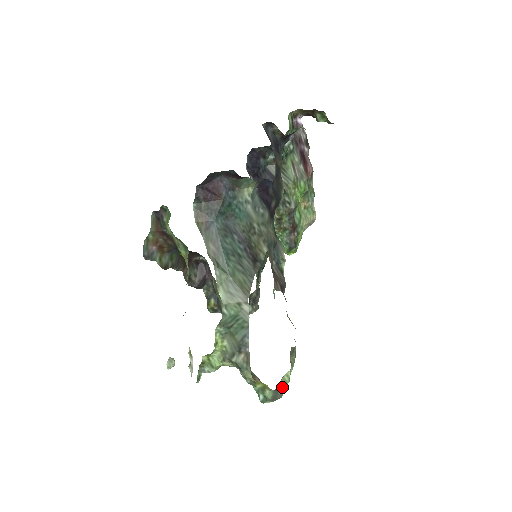
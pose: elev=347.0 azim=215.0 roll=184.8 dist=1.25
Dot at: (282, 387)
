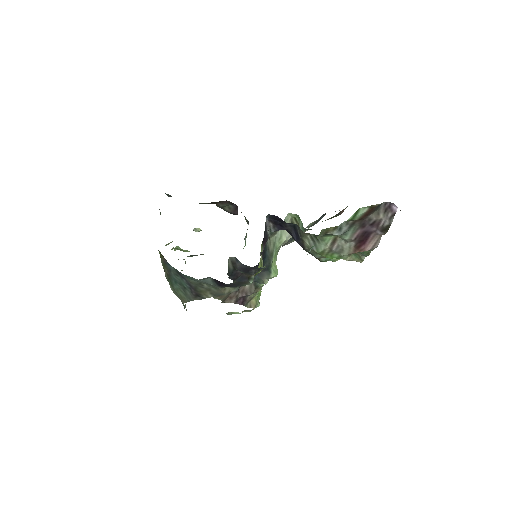
Dot at: (230, 314)
